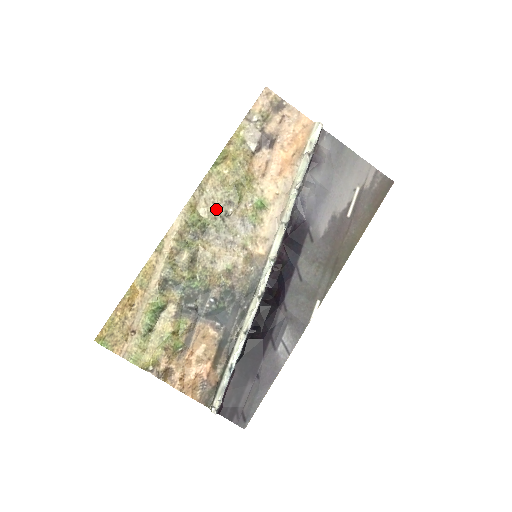
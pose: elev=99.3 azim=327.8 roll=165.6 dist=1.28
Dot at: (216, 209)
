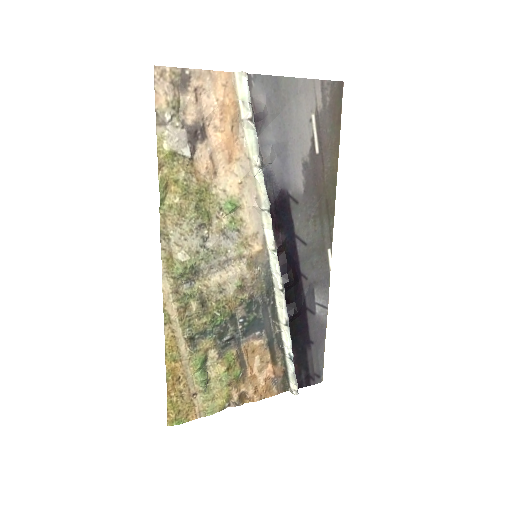
Dot at: (192, 243)
